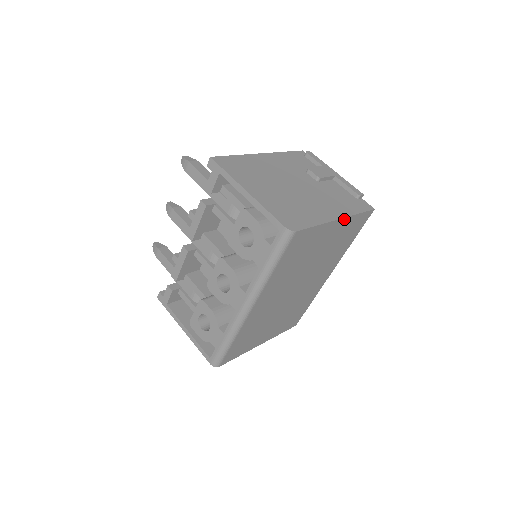
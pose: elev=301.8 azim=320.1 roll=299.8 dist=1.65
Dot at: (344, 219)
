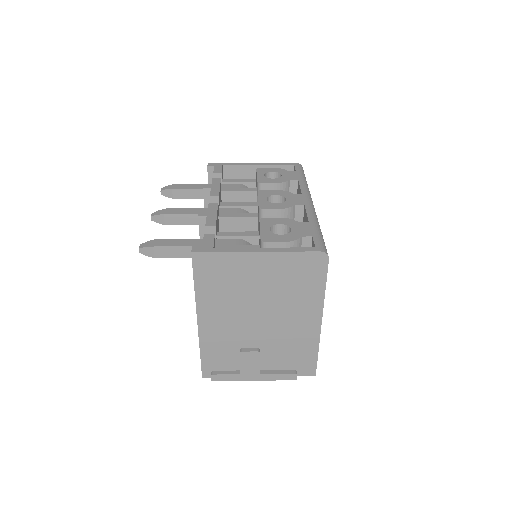
Dot at: occluded
